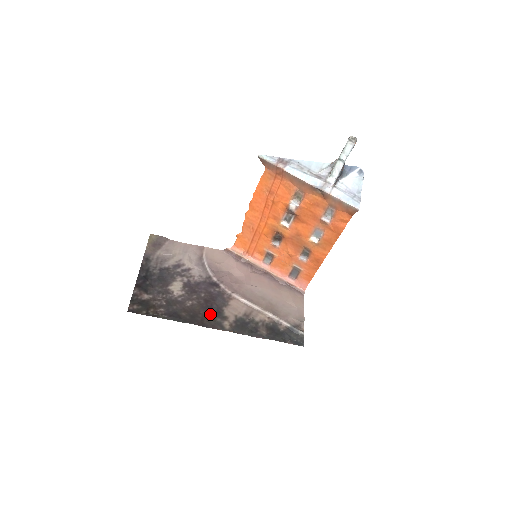
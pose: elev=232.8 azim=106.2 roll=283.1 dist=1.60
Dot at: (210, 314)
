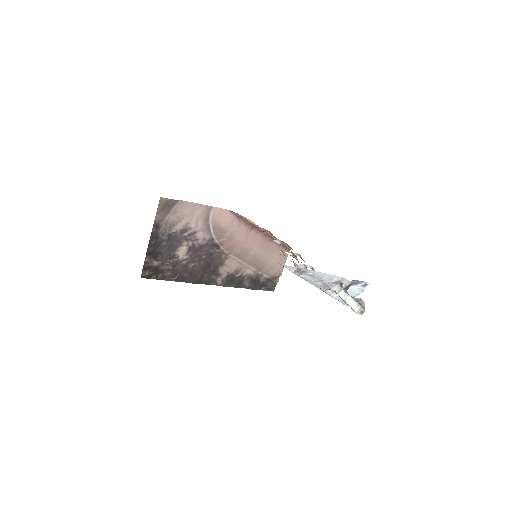
Dot at: (207, 273)
